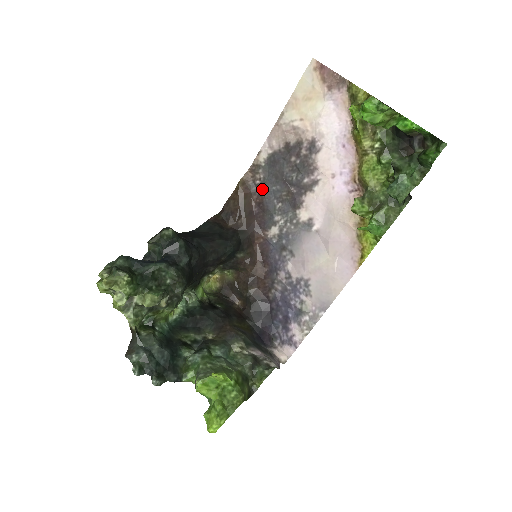
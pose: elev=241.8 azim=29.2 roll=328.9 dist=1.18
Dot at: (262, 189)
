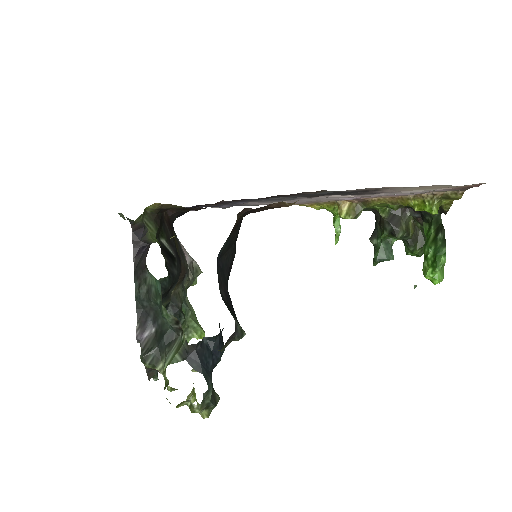
Dot at: occluded
